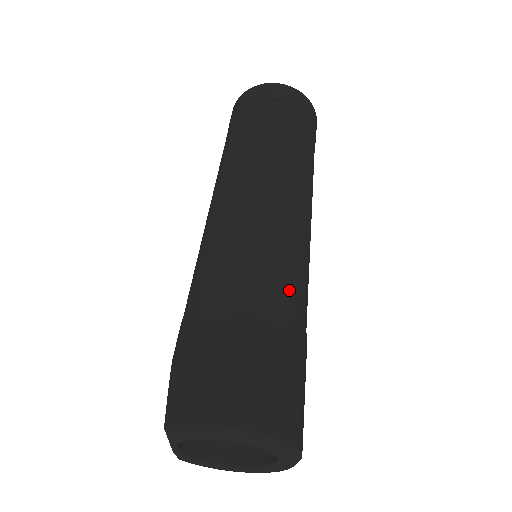
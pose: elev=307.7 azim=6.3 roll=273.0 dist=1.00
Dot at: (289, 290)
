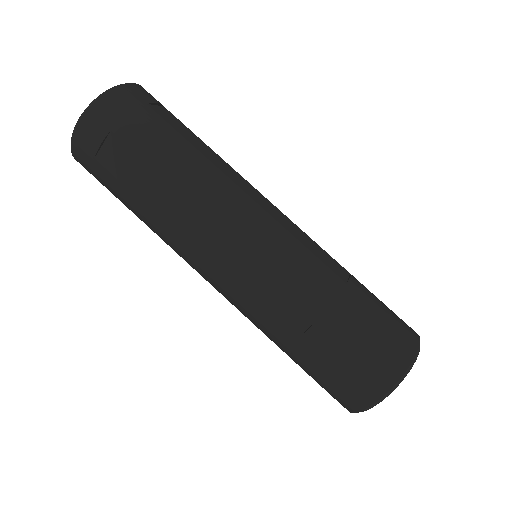
Dot at: (312, 289)
